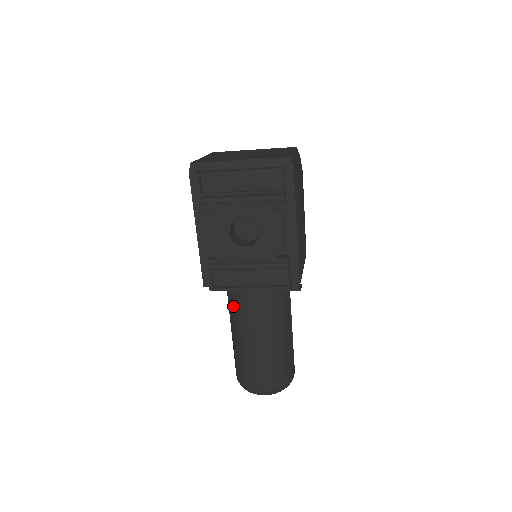
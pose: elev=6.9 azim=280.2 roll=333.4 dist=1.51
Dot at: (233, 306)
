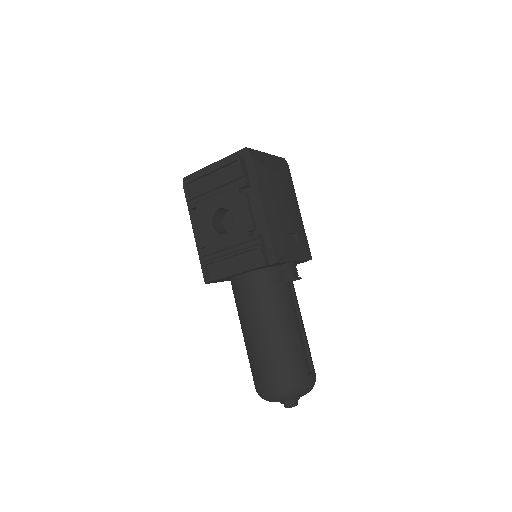
Dot at: (236, 303)
